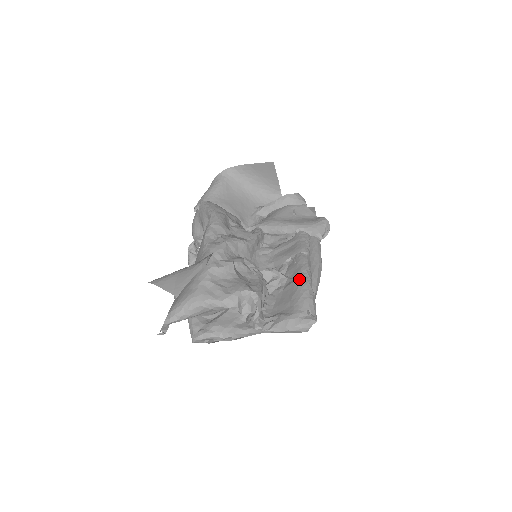
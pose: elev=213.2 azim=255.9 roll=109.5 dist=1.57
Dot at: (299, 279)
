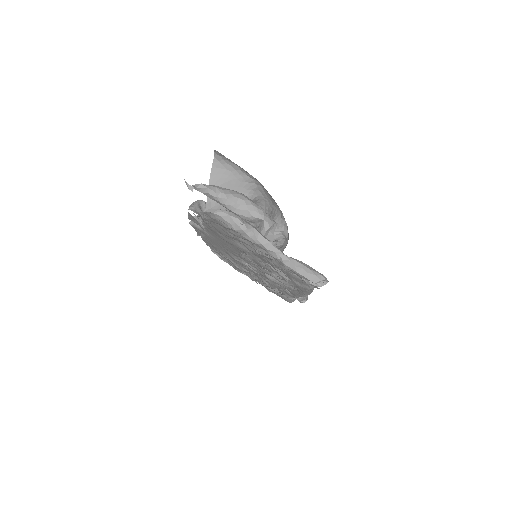
Dot at: occluded
